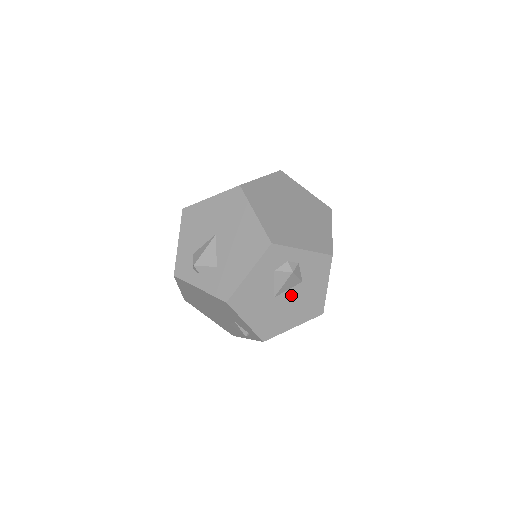
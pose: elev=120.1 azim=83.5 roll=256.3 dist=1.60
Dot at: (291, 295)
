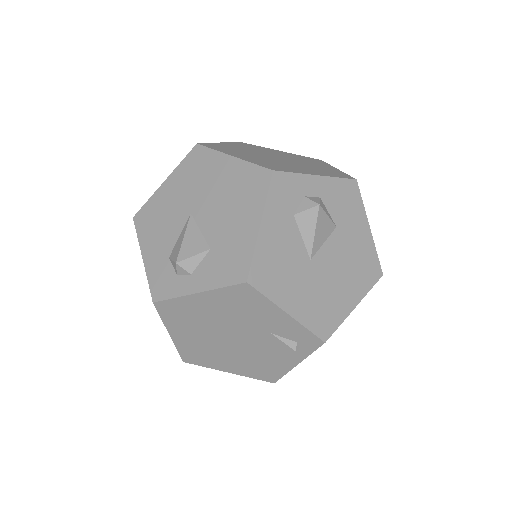
Dot at: (331, 252)
